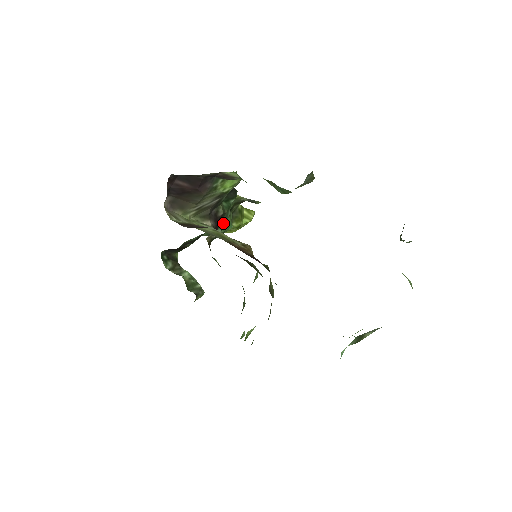
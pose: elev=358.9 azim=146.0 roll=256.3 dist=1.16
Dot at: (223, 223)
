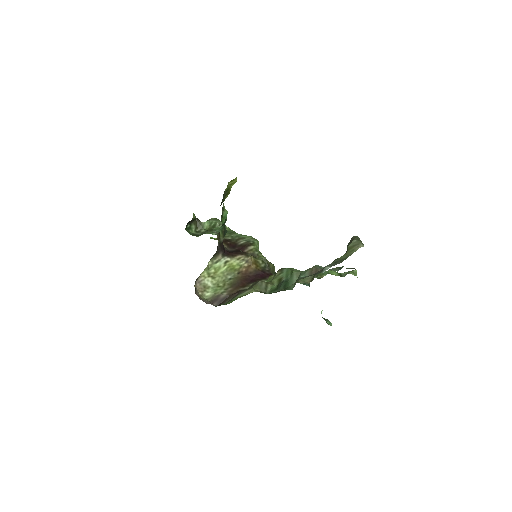
Dot at: (224, 234)
